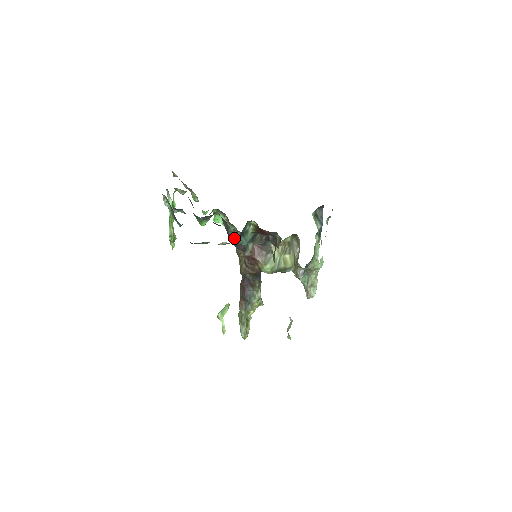
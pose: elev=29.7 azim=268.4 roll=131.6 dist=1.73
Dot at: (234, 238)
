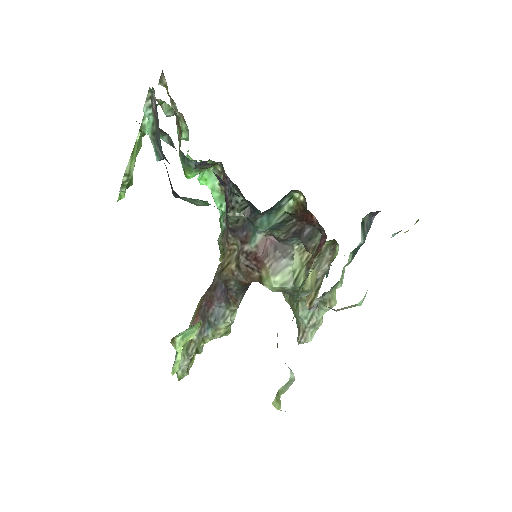
Dot at: occluded
